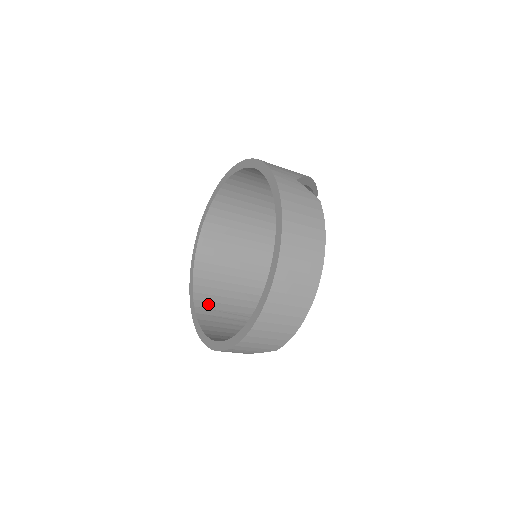
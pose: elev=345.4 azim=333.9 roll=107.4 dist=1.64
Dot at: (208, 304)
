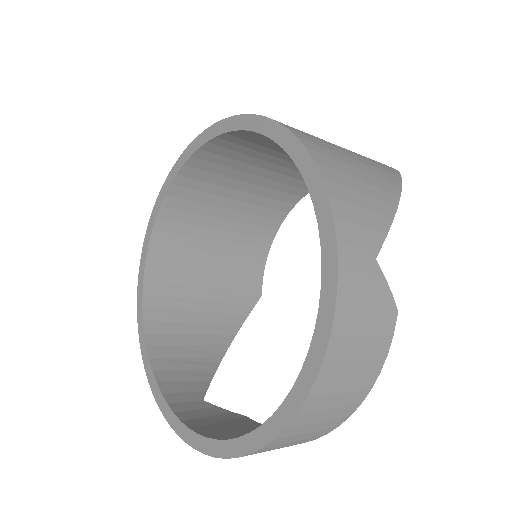
Dot at: (166, 275)
